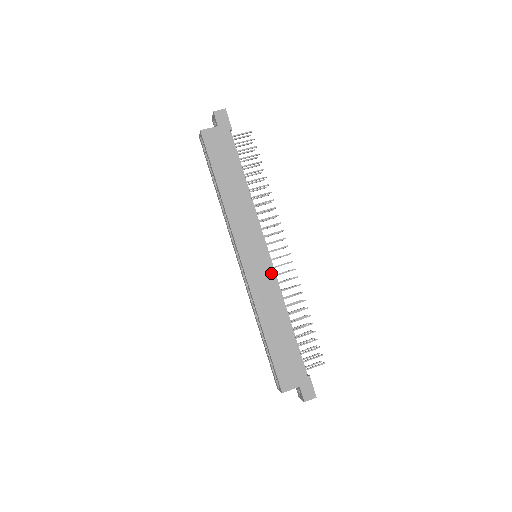
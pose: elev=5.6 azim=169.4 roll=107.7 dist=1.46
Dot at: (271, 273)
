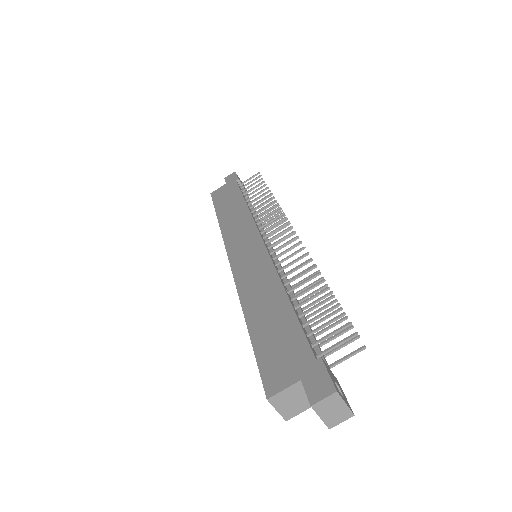
Dot at: (264, 255)
